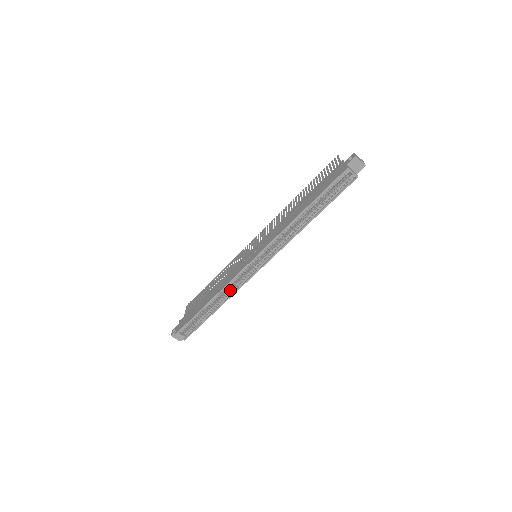
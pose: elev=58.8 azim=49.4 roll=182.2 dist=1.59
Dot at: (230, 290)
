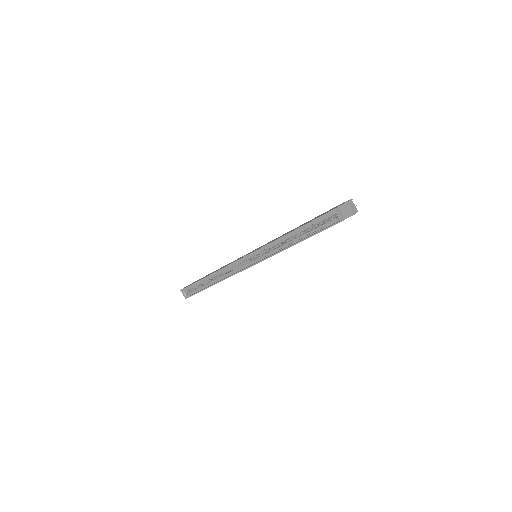
Dot at: (226, 274)
